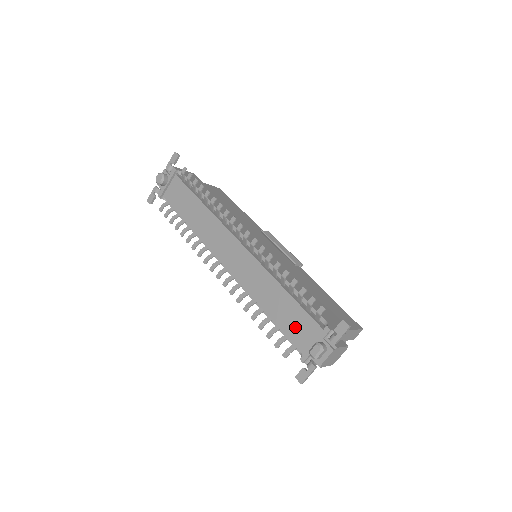
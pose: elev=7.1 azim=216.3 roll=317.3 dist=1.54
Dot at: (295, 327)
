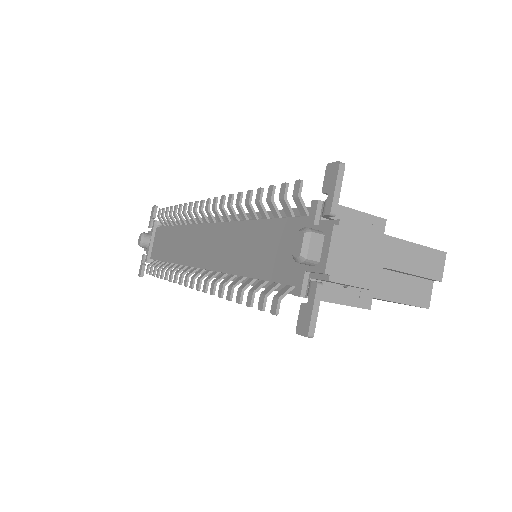
Dot at: (279, 255)
